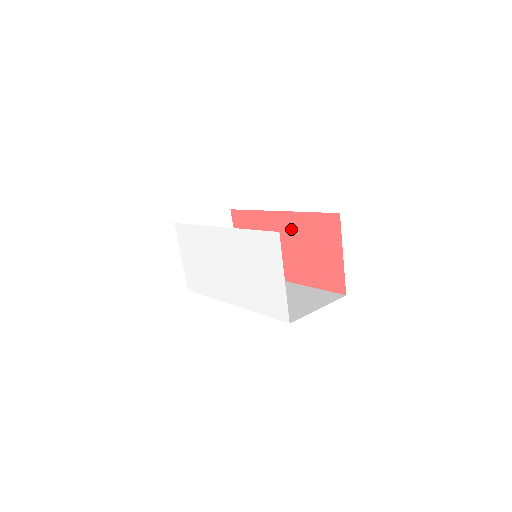
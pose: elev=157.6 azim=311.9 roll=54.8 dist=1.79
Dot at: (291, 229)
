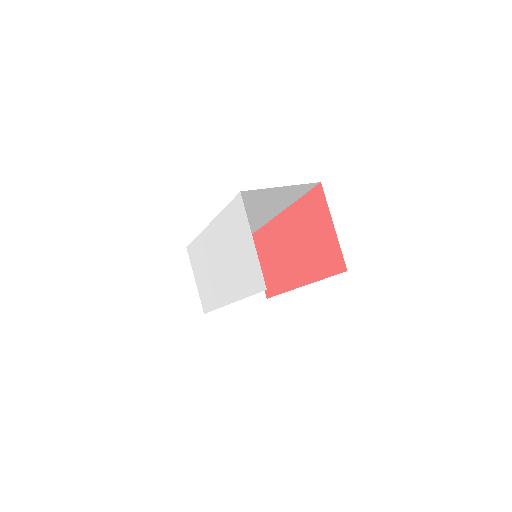
Dot at: (291, 226)
